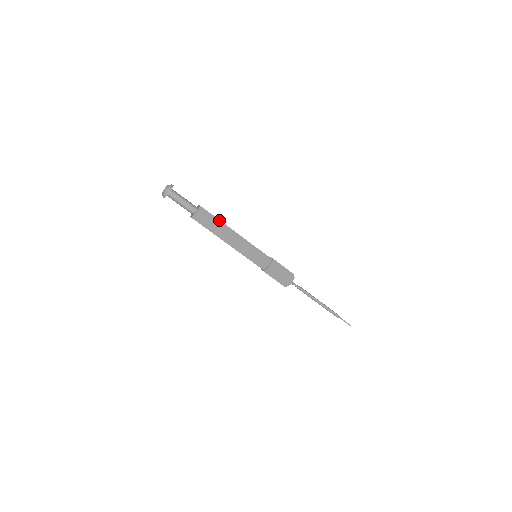
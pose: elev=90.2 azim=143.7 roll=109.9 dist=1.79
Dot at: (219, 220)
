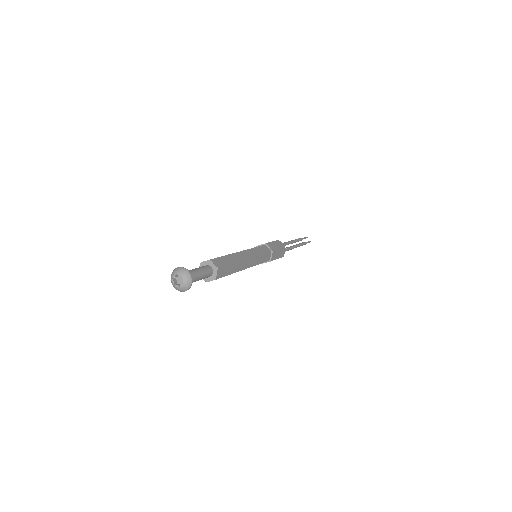
Dot at: (234, 264)
